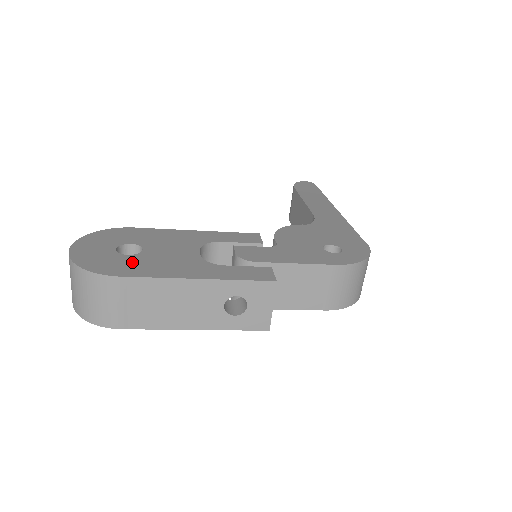
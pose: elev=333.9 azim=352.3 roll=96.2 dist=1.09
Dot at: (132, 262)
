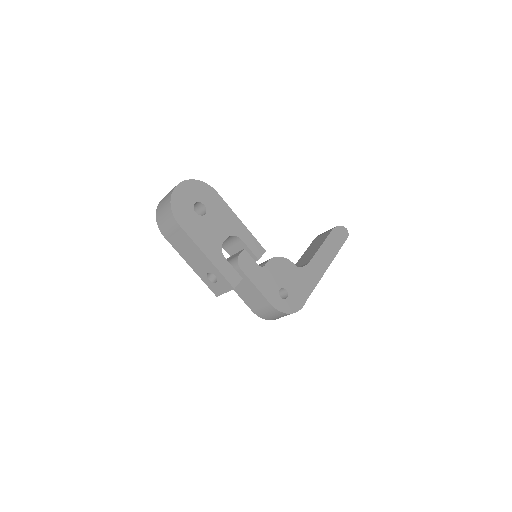
Dot at: (193, 220)
